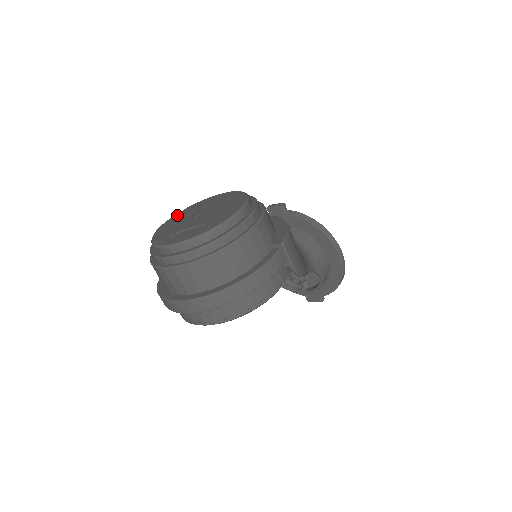
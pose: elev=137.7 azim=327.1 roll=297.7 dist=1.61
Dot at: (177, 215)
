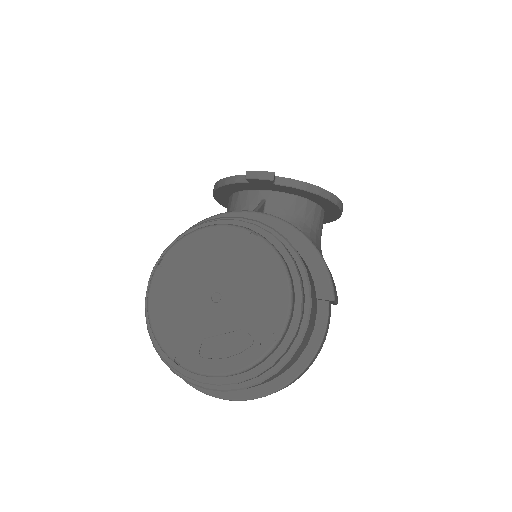
Dot at: (161, 277)
